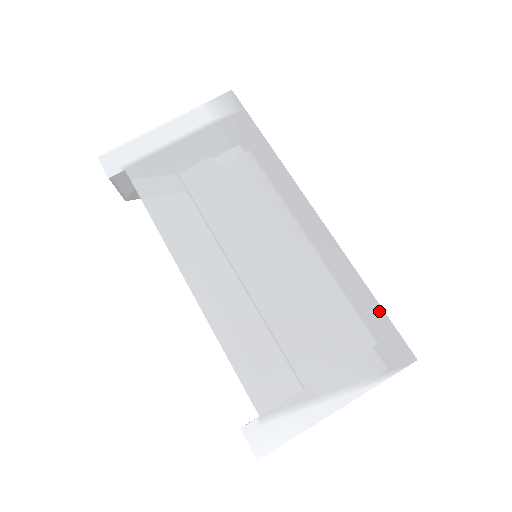
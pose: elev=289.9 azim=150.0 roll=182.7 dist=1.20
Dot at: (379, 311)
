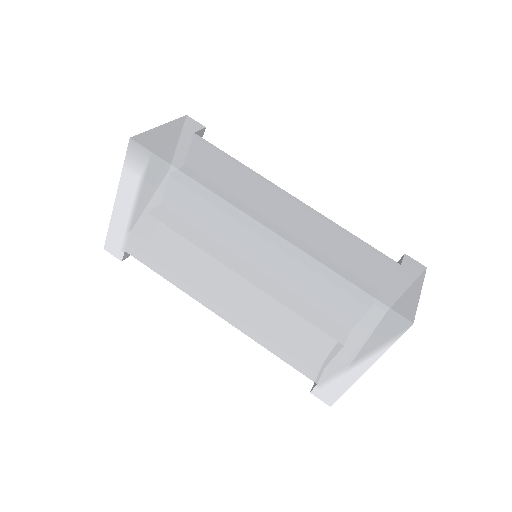
Dot at: (363, 295)
